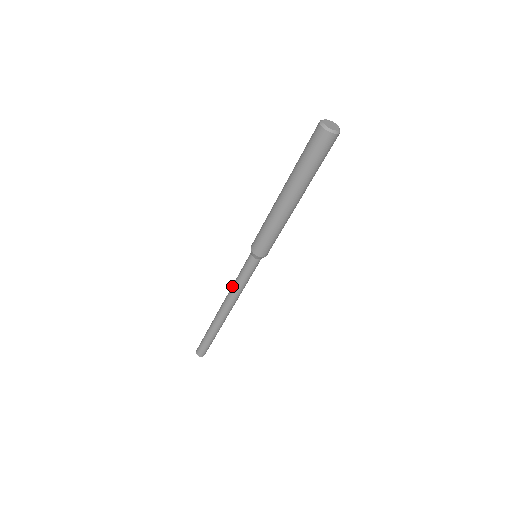
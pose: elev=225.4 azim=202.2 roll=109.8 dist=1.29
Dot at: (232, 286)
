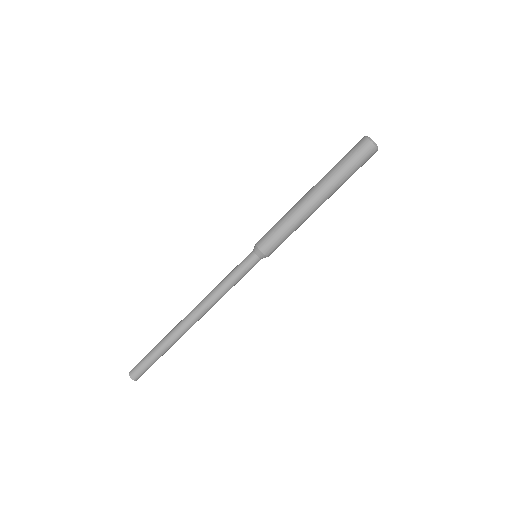
Dot at: (215, 287)
